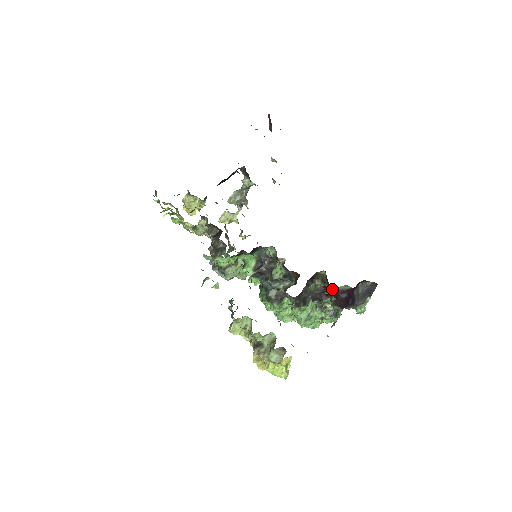
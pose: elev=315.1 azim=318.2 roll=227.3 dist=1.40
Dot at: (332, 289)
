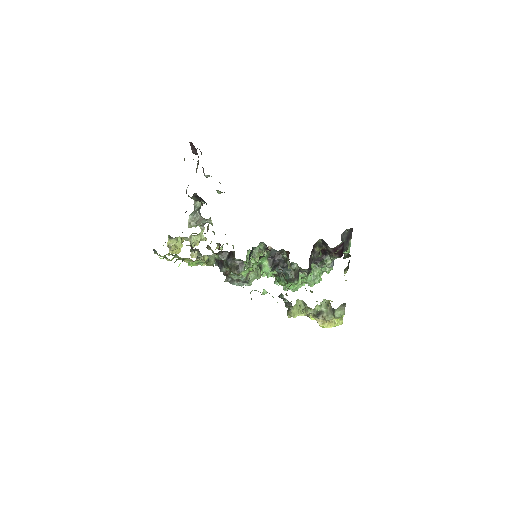
Dot at: (332, 248)
